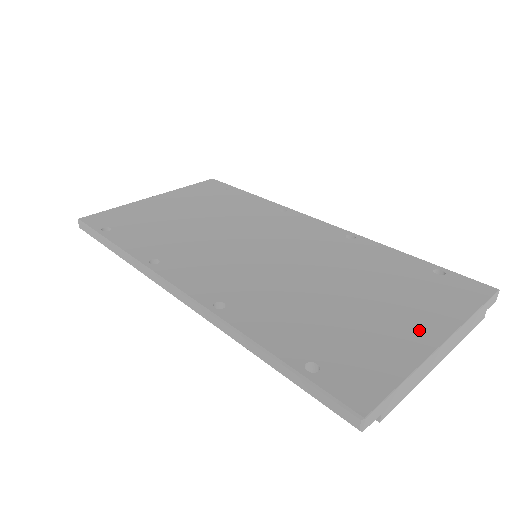
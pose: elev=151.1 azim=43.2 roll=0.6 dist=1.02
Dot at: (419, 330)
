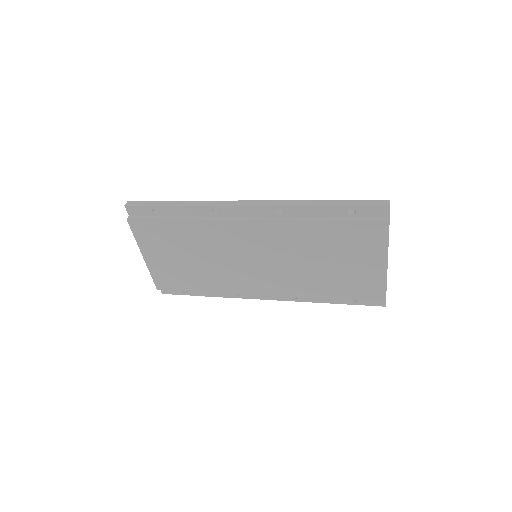
Dot at: occluded
